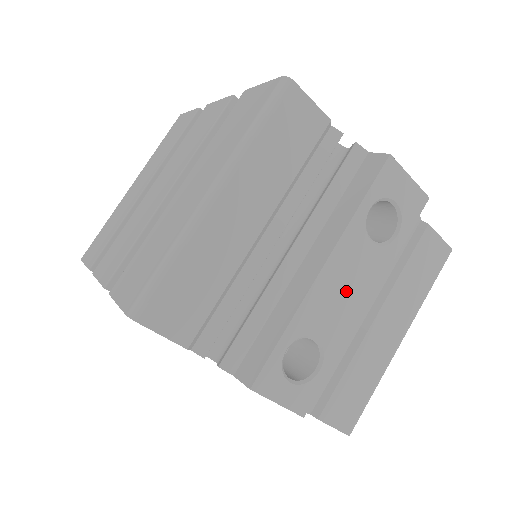
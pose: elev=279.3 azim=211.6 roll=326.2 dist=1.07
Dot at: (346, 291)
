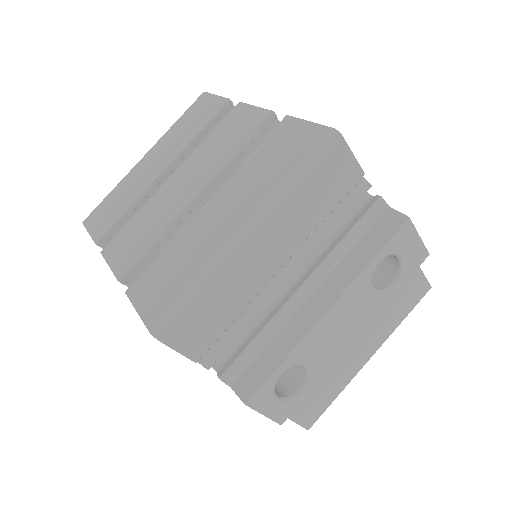
Dot at: (341, 329)
